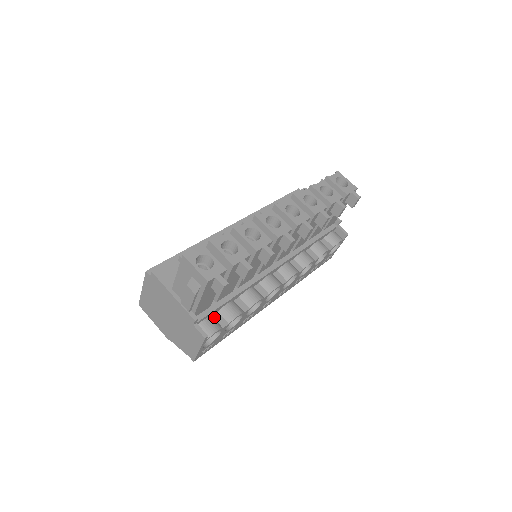
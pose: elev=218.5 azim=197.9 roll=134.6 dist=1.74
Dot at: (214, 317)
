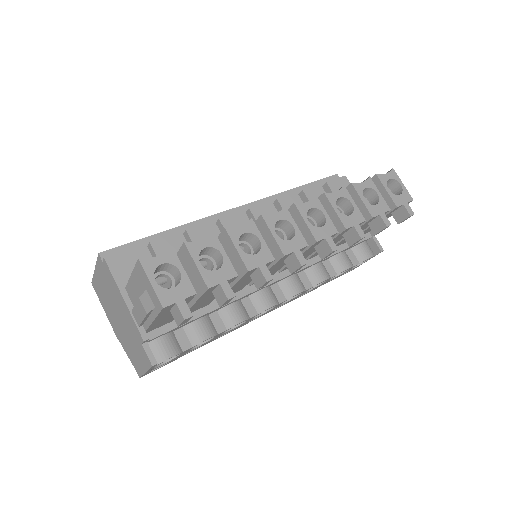
Dot at: (175, 334)
